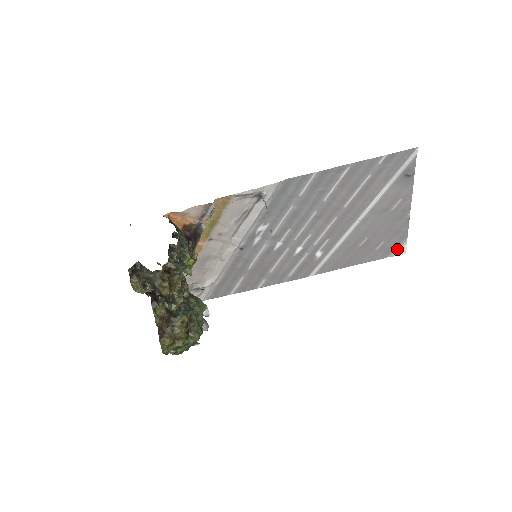
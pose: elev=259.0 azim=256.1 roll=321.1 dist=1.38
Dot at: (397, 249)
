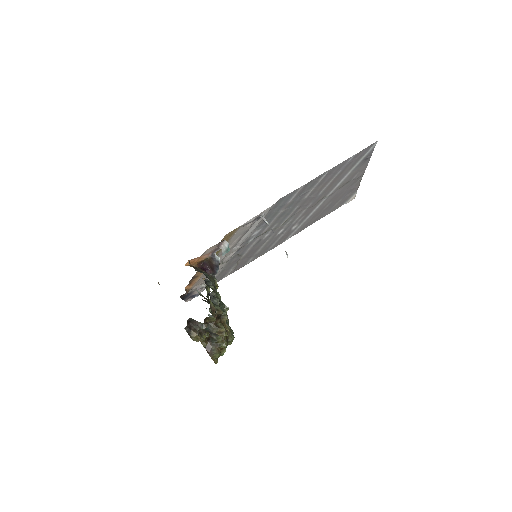
Dot at: (349, 199)
